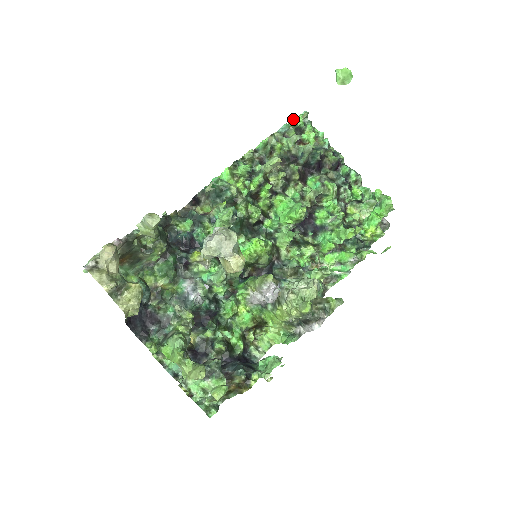
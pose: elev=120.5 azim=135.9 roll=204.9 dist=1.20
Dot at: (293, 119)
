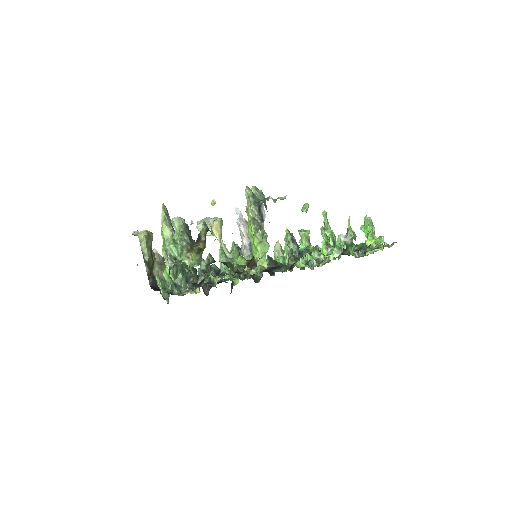
Dot at: occluded
